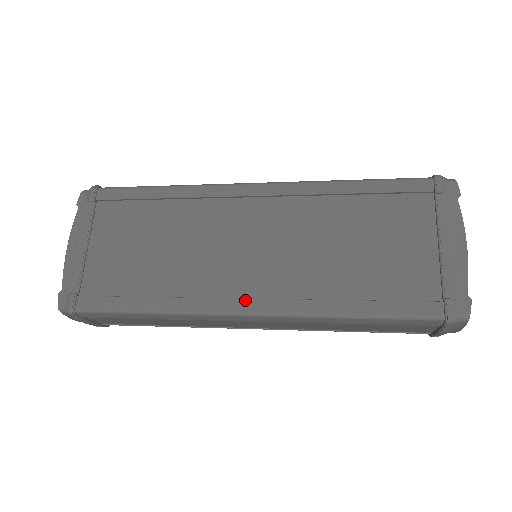
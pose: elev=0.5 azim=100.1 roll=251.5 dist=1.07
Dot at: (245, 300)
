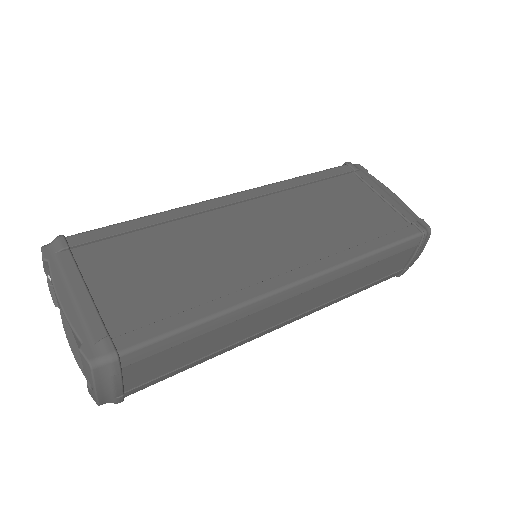
Dot at: (290, 272)
